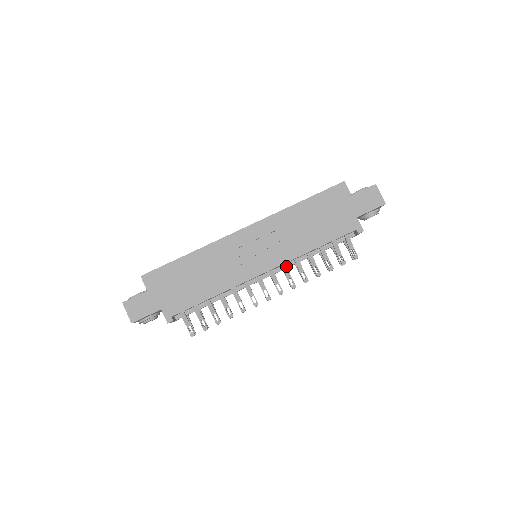
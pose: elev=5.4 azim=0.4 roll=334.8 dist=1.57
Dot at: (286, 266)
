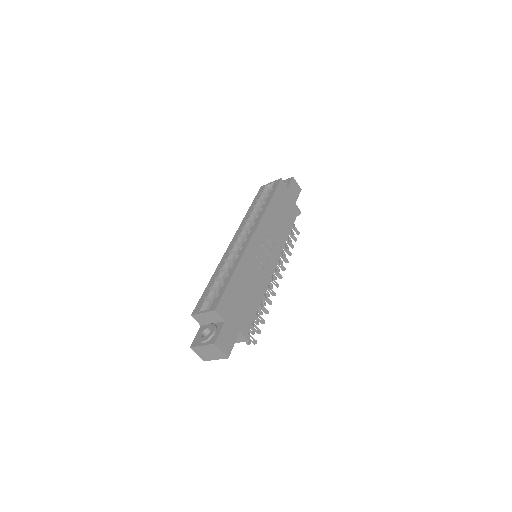
Dot at: occluded
